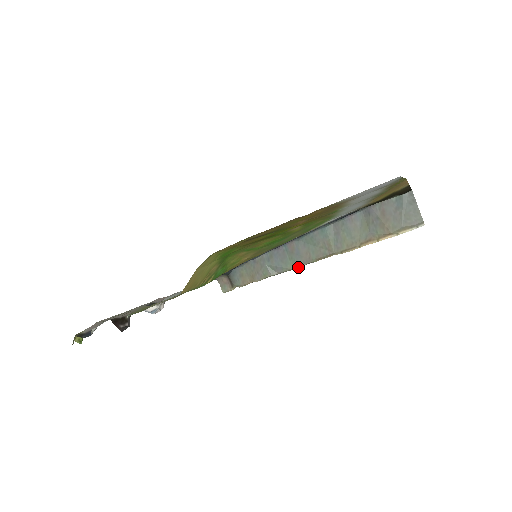
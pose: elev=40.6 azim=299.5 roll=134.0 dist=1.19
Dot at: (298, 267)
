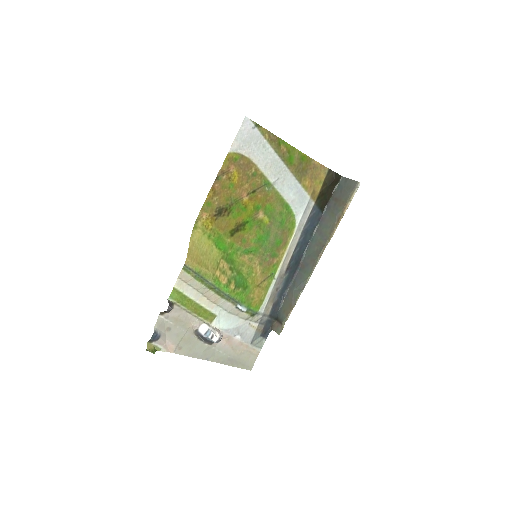
Dot at: (311, 273)
